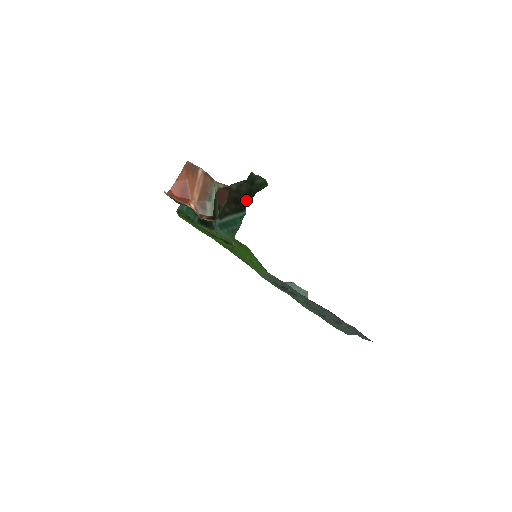
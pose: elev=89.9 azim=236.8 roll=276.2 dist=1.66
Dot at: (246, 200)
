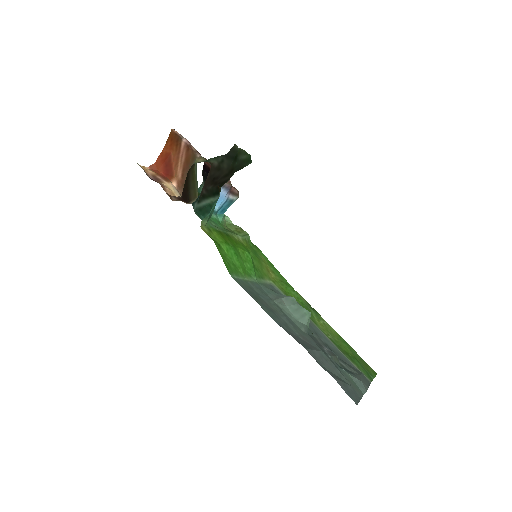
Dot at: (225, 180)
